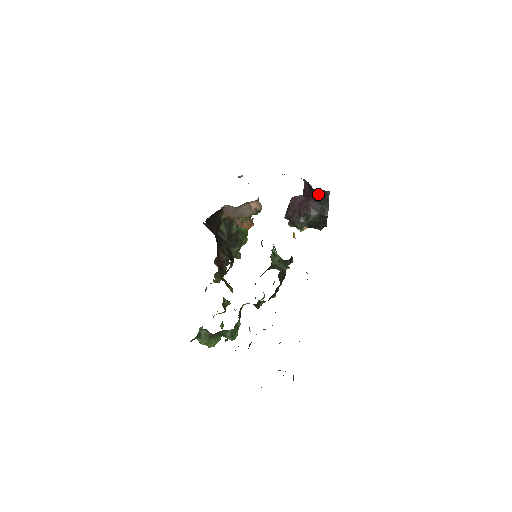
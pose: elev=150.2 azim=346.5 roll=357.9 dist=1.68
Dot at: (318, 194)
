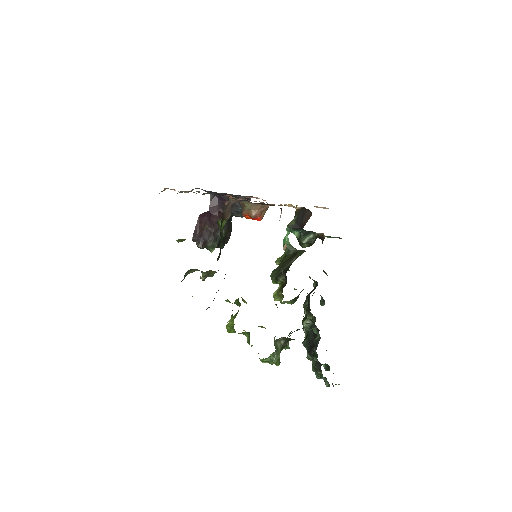
Dot at: occluded
